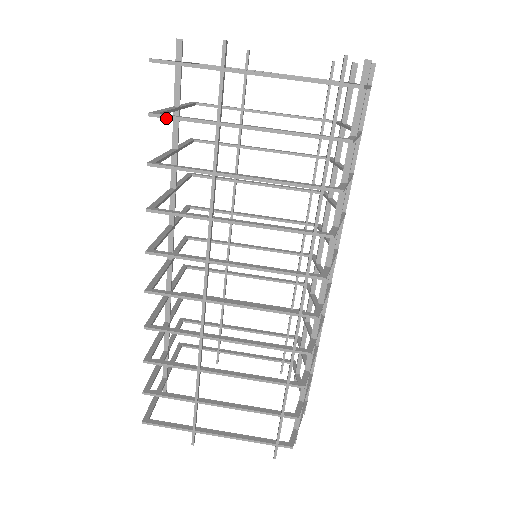
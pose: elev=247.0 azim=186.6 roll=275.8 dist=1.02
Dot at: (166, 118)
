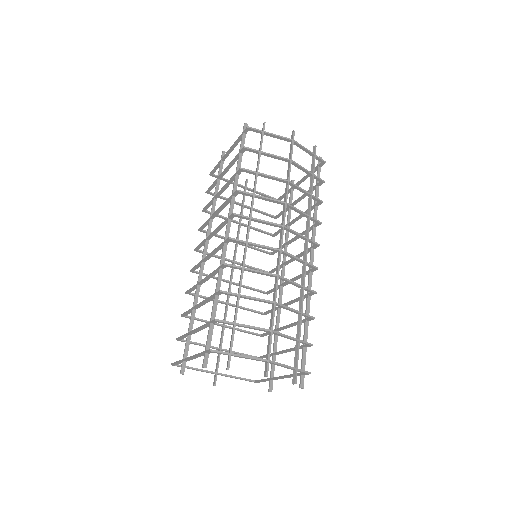
Dot at: (208, 189)
